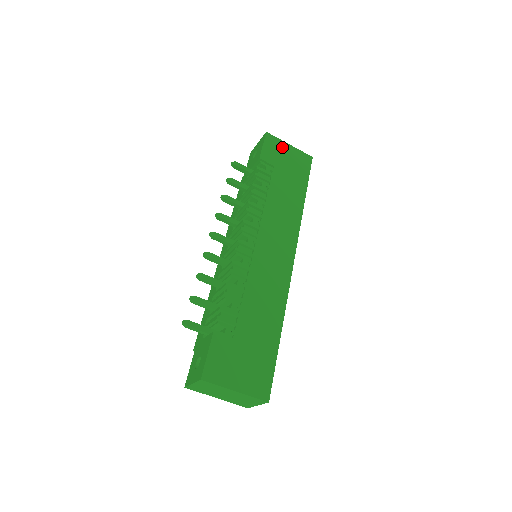
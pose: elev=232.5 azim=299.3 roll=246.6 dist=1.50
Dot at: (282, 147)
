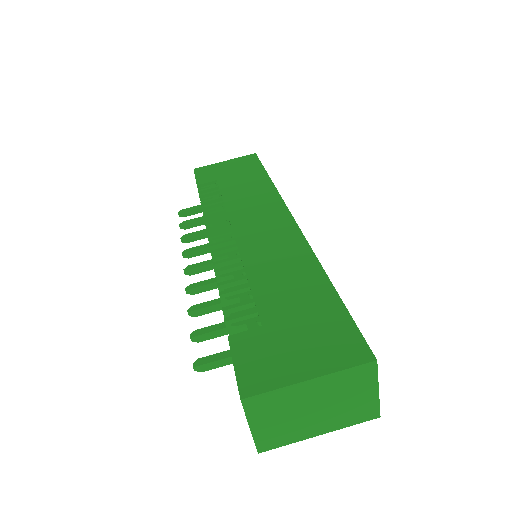
Dot at: (217, 167)
